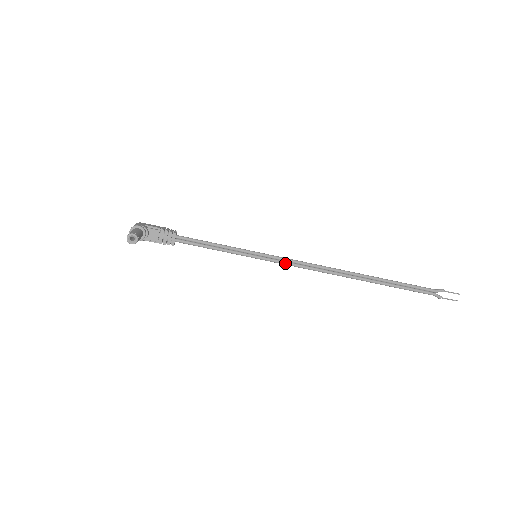
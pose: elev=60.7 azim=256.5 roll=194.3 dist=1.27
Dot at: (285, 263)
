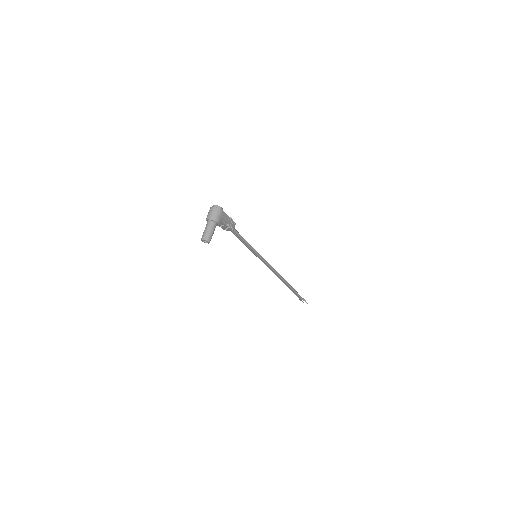
Dot at: (264, 263)
